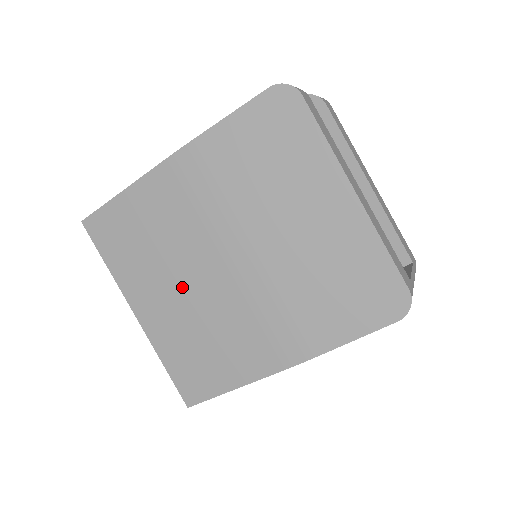
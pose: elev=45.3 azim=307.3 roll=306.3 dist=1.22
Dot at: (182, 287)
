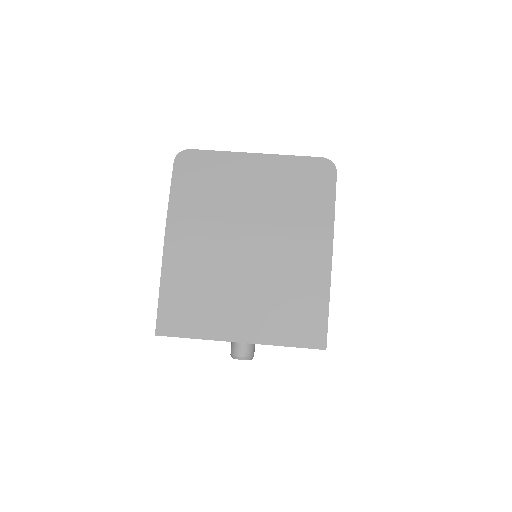
Dot at: (242, 289)
